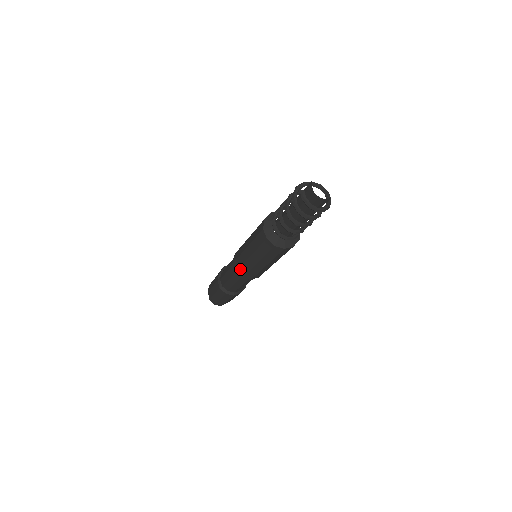
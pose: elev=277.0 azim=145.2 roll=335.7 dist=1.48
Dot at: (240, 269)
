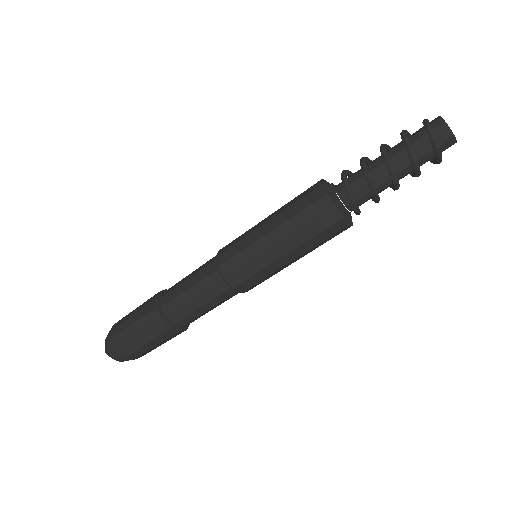
Dot at: (232, 260)
